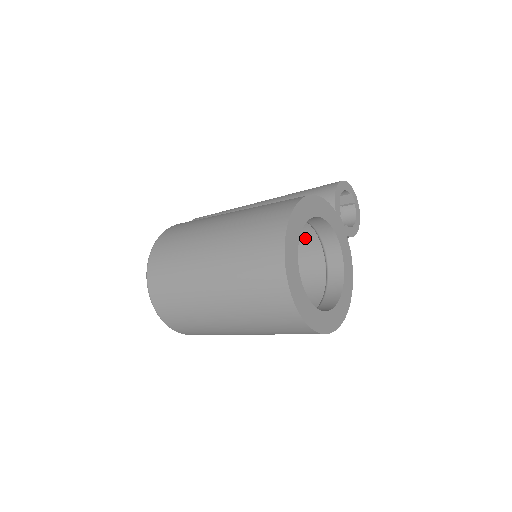
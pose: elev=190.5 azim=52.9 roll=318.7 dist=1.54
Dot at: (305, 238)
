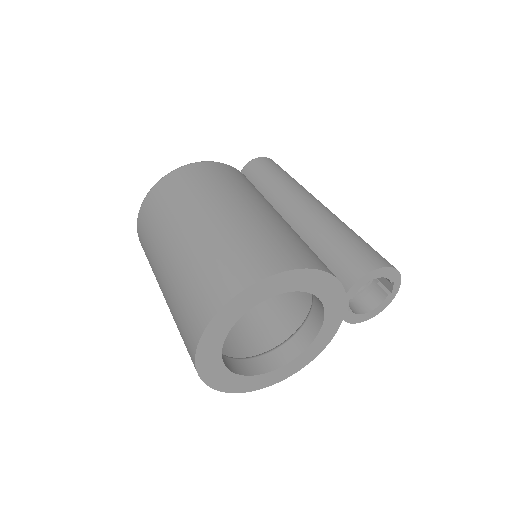
Dot at: occluded
